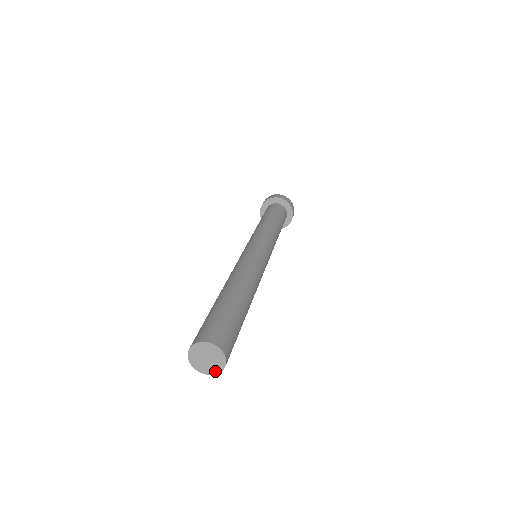
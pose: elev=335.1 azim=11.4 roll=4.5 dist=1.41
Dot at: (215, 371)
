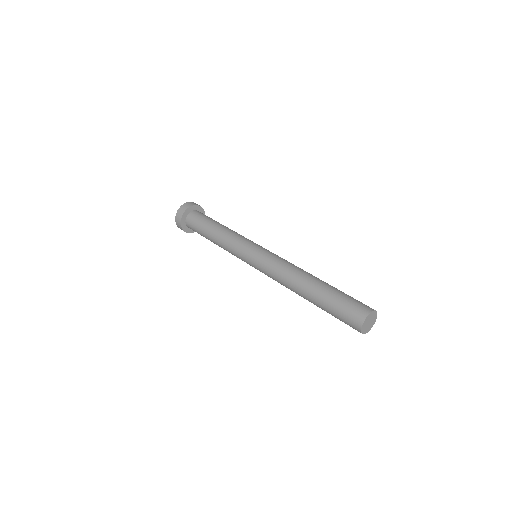
Dot at: (375, 319)
